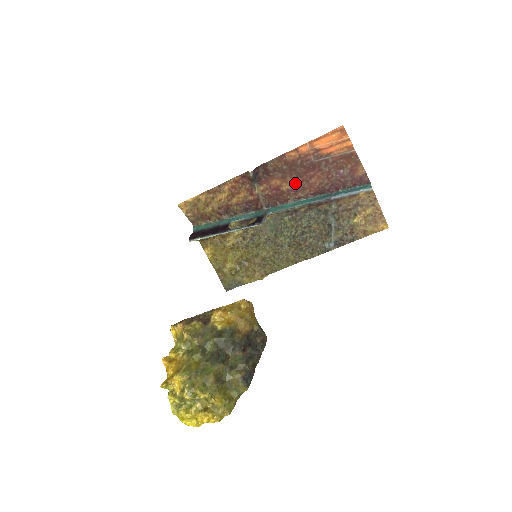
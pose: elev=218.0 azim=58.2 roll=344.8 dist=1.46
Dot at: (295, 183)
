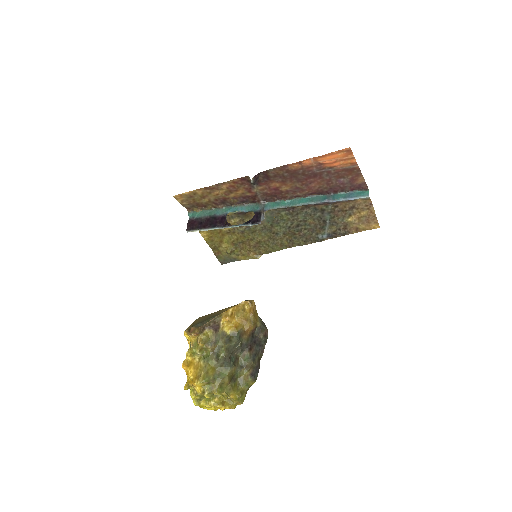
Dot at: (294, 186)
